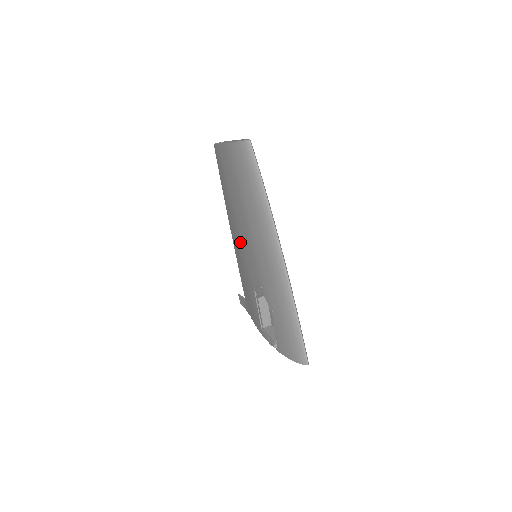
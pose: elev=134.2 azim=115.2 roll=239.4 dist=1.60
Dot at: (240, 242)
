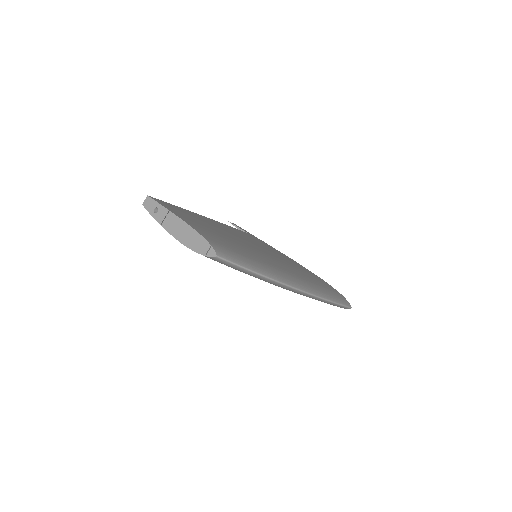
Dot at: occluded
